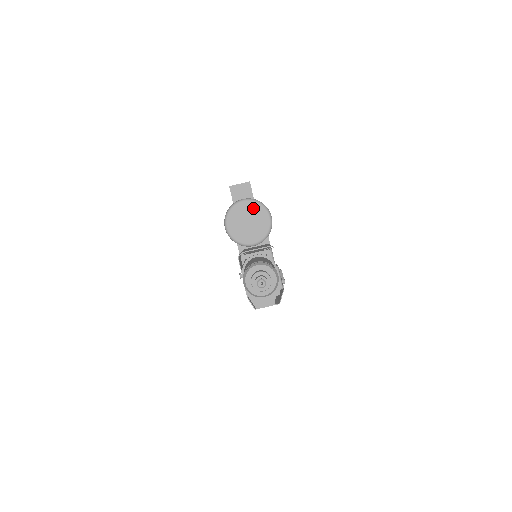
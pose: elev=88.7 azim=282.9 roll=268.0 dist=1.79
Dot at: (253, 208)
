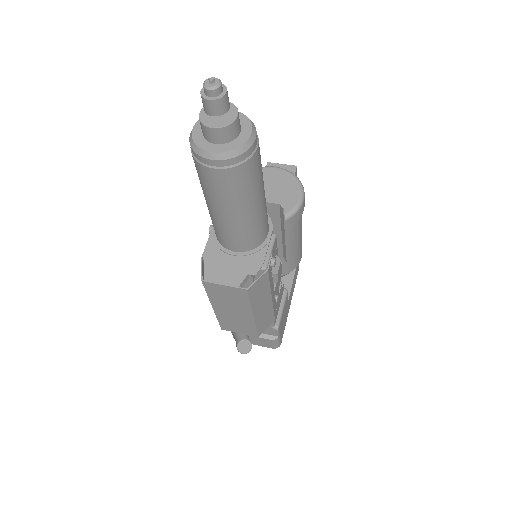
Dot at: (283, 179)
